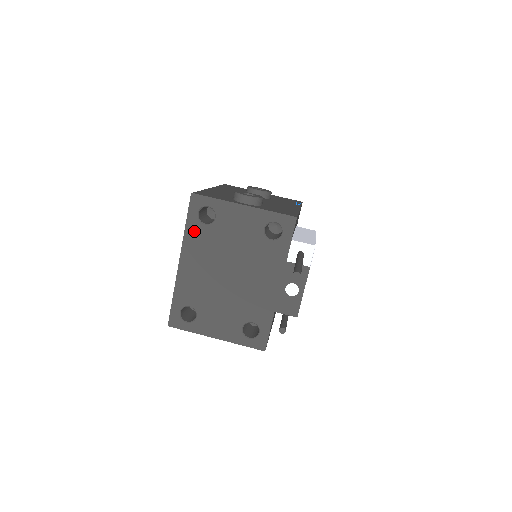
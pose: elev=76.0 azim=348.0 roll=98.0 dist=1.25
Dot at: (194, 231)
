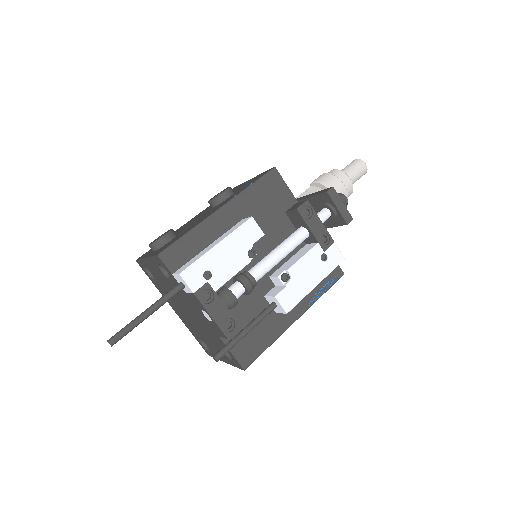
Dot at: (157, 286)
